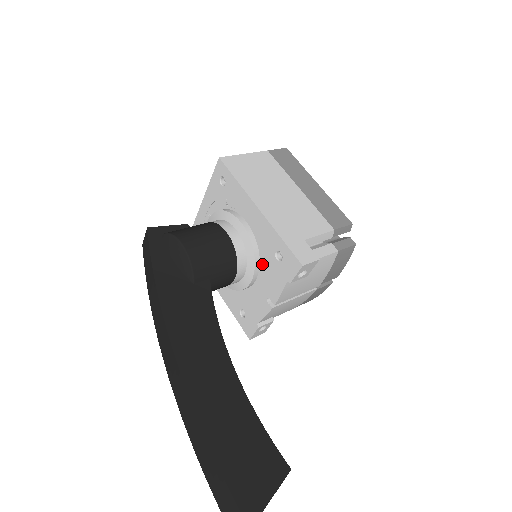
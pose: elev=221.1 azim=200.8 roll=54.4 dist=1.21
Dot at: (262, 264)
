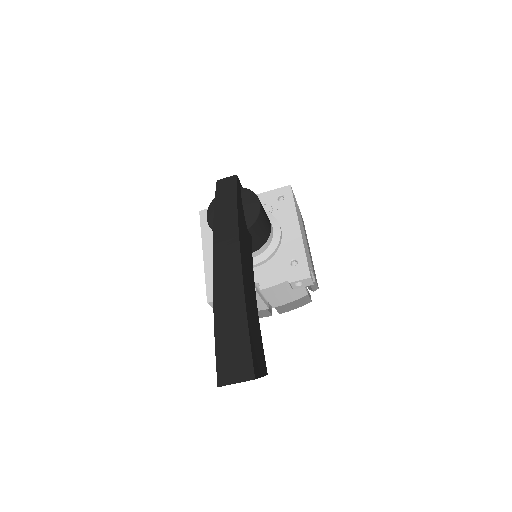
Dot at: (273, 260)
